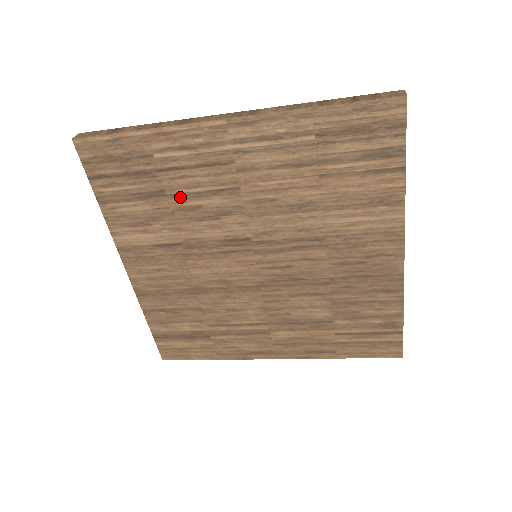
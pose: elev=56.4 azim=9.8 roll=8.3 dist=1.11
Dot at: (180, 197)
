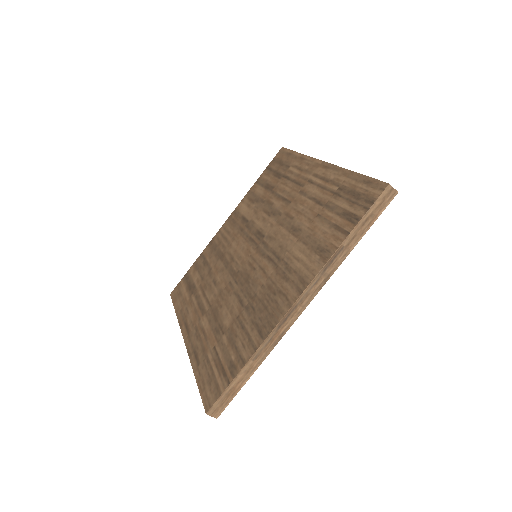
Dot at: (274, 194)
